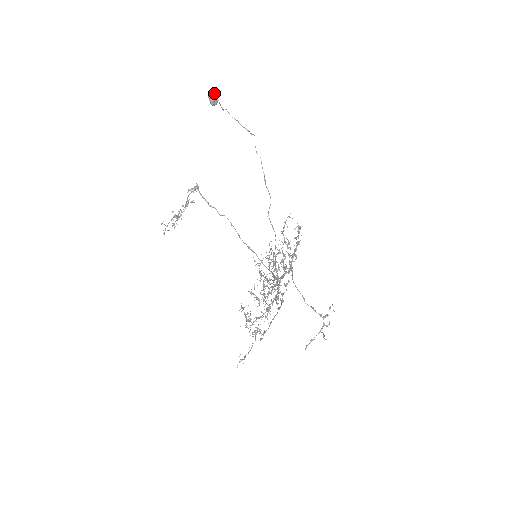
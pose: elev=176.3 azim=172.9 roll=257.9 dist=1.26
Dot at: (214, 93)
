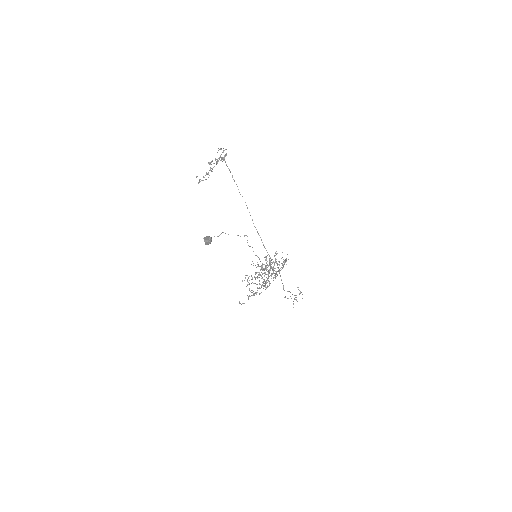
Dot at: (208, 242)
